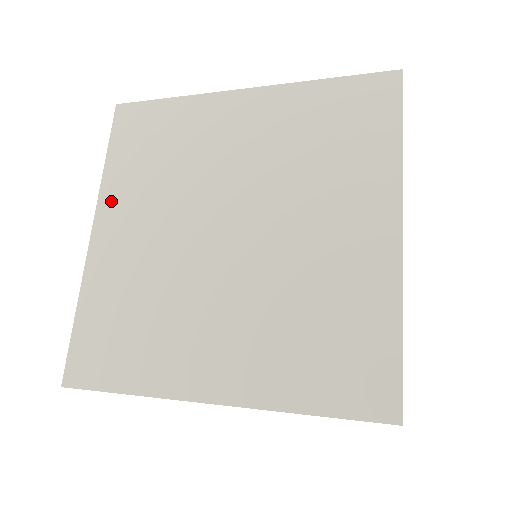
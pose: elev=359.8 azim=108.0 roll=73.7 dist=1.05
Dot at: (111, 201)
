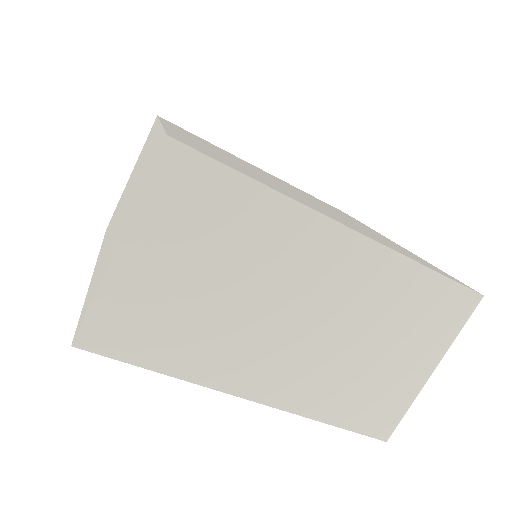
Dot at: (175, 128)
